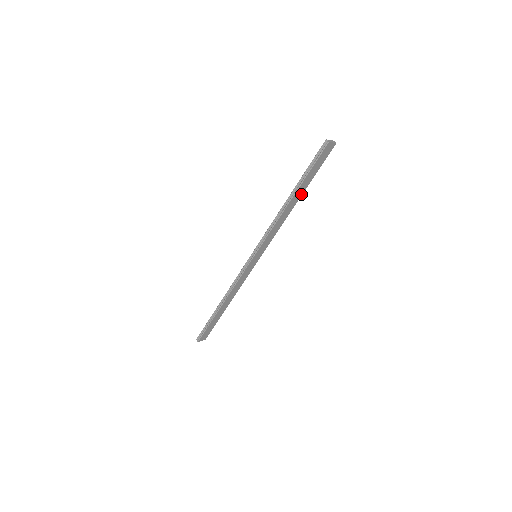
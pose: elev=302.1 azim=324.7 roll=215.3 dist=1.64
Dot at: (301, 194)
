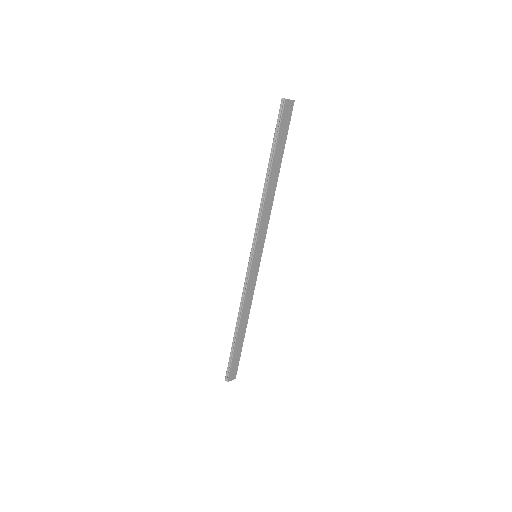
Dot at: (278, 169)
